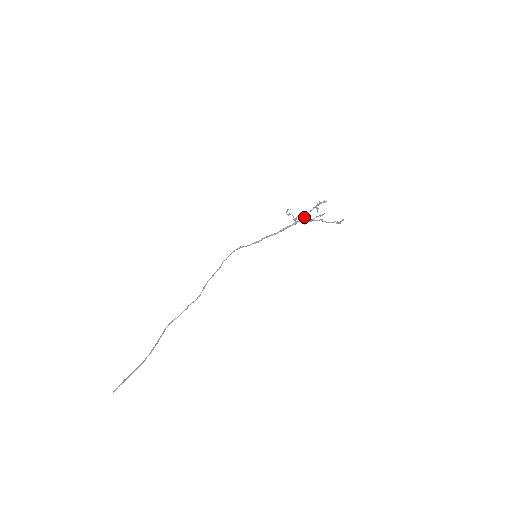
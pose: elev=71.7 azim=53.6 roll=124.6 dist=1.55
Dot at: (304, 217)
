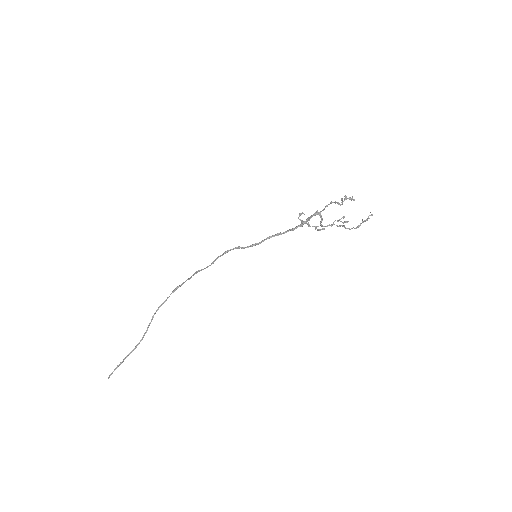
Dot at: (321, 211)
